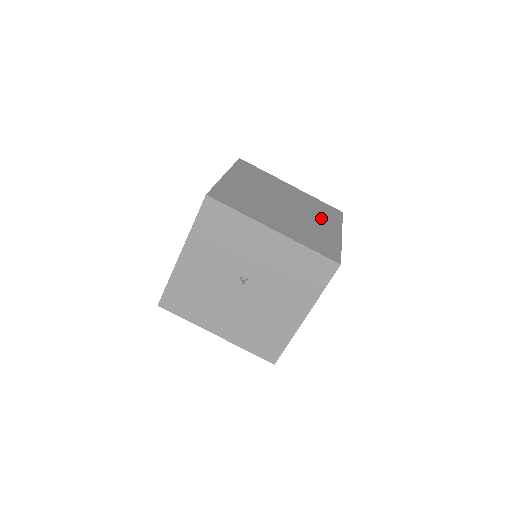
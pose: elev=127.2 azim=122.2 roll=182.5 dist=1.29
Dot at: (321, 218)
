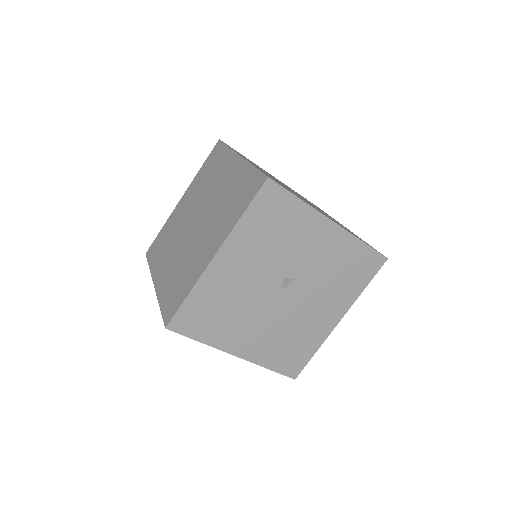
Dot at: occluded
